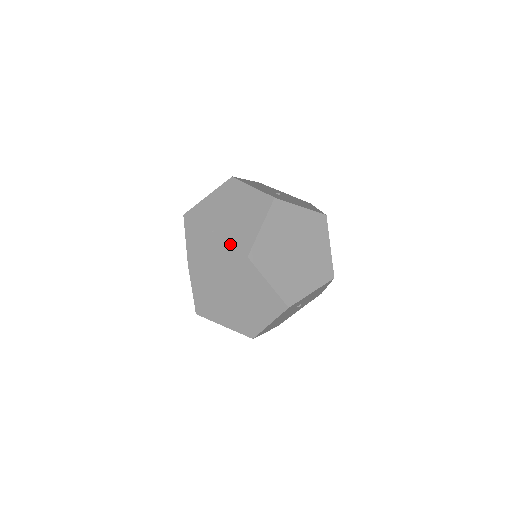
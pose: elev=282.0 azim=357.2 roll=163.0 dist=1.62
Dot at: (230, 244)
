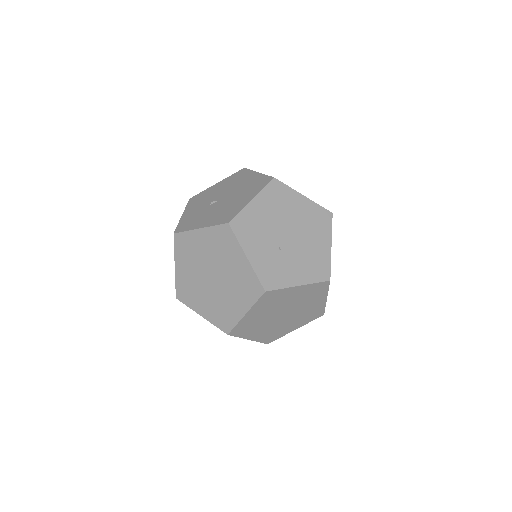
Dot at: (307, 266)
